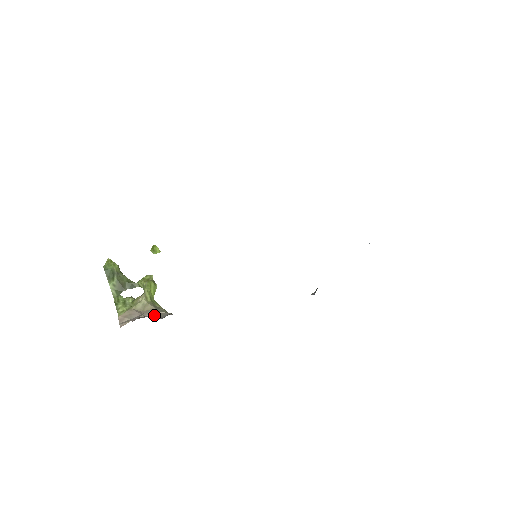
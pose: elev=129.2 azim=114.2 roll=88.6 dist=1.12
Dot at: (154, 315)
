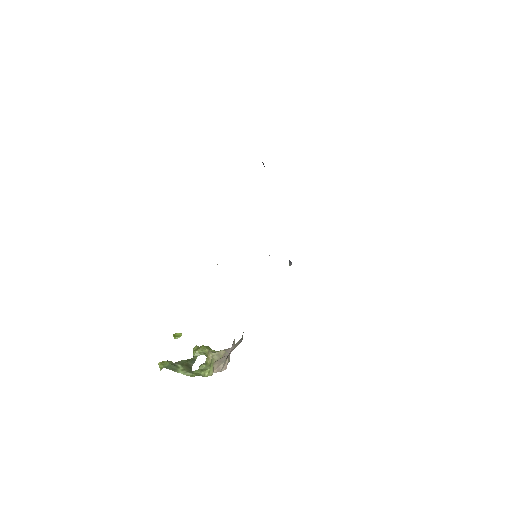
Dot at: occluded
